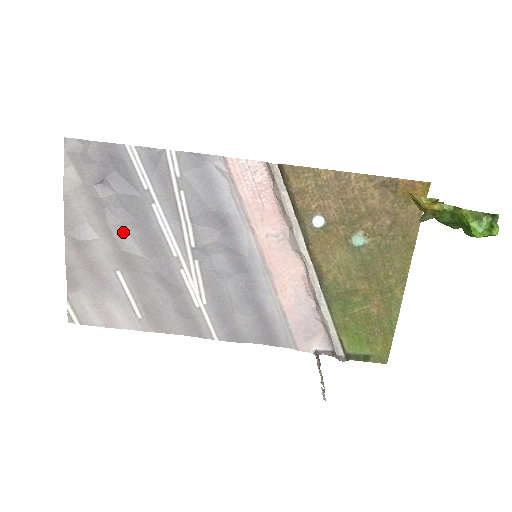
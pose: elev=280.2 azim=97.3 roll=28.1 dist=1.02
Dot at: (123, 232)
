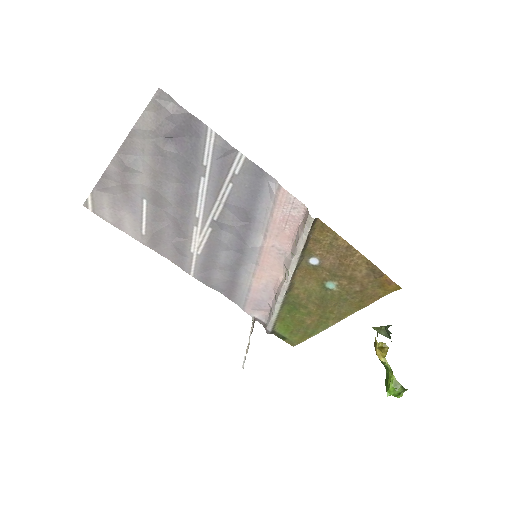
Dot at: (166, 180)
